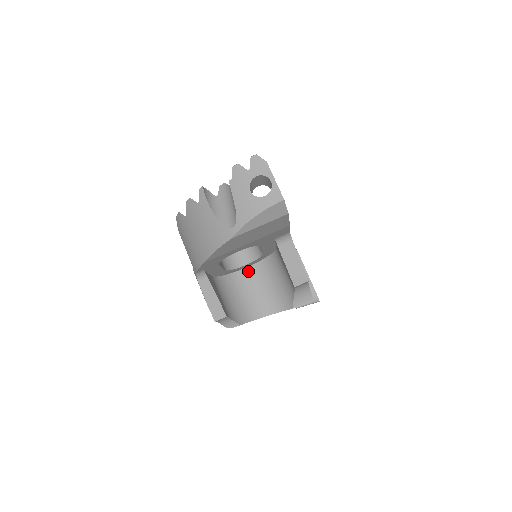
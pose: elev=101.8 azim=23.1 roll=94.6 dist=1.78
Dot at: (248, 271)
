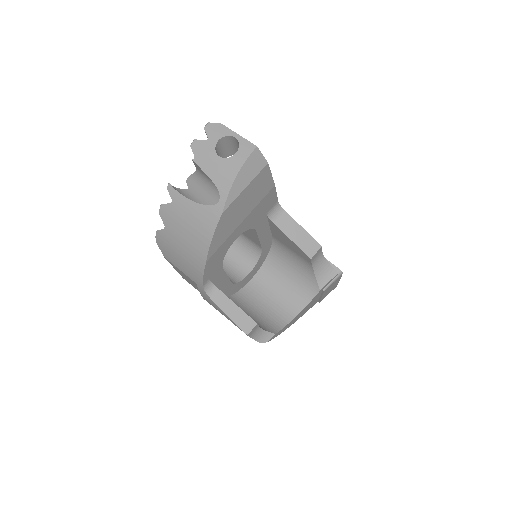
Dot at: (255, 281)
